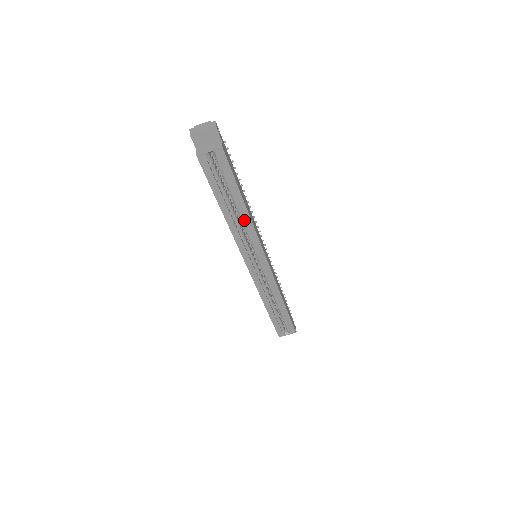
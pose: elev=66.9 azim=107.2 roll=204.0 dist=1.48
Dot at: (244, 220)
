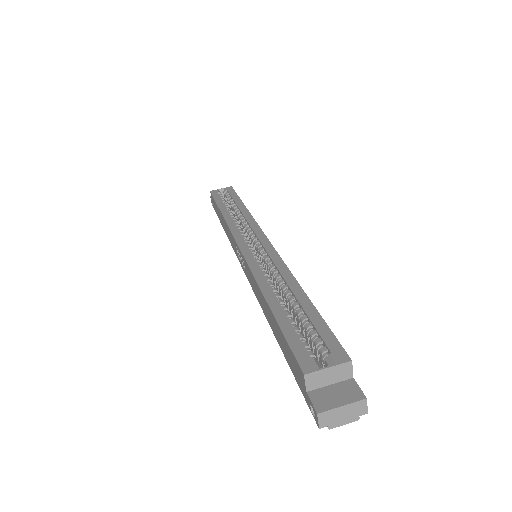
Dot at: (242, 214)
